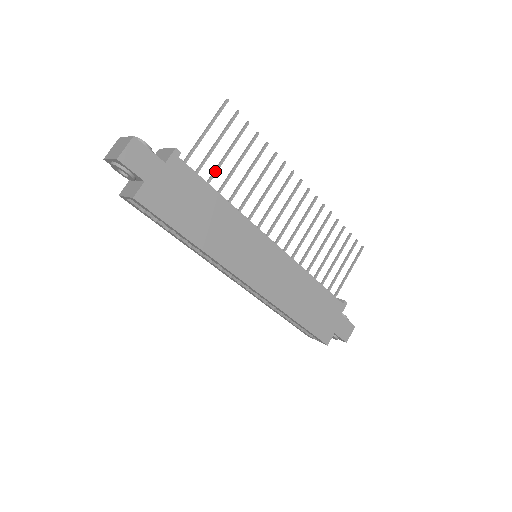
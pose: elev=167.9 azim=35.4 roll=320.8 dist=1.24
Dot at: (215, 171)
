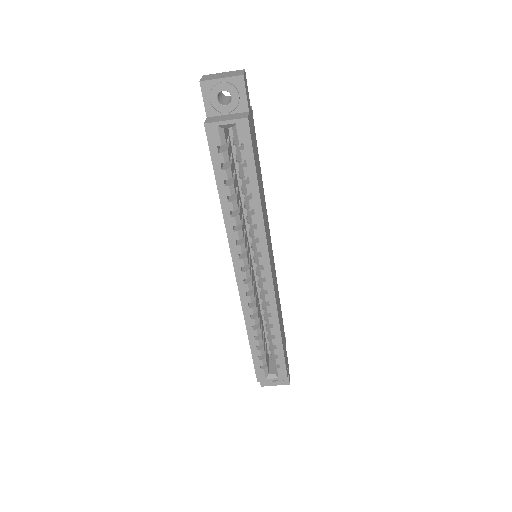
Dot at: occluded
